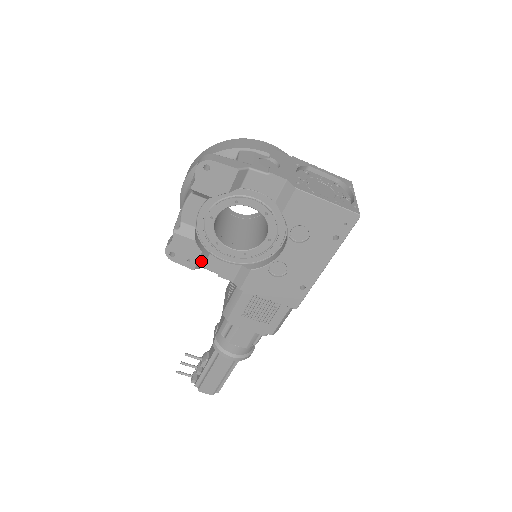
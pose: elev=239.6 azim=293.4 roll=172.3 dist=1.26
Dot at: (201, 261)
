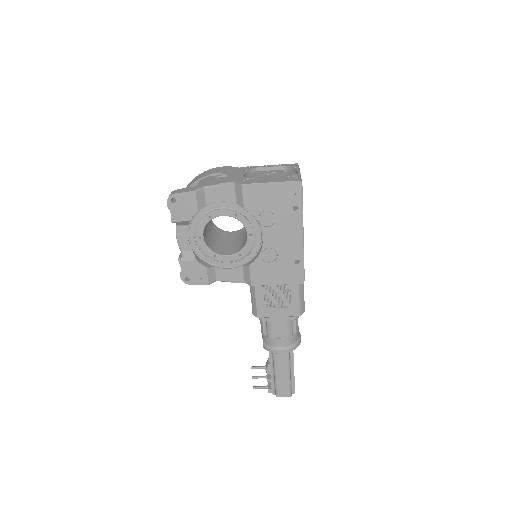
Dot at: (211, 276)
